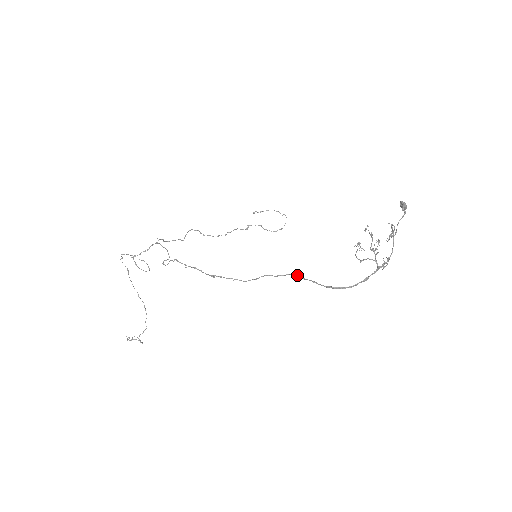
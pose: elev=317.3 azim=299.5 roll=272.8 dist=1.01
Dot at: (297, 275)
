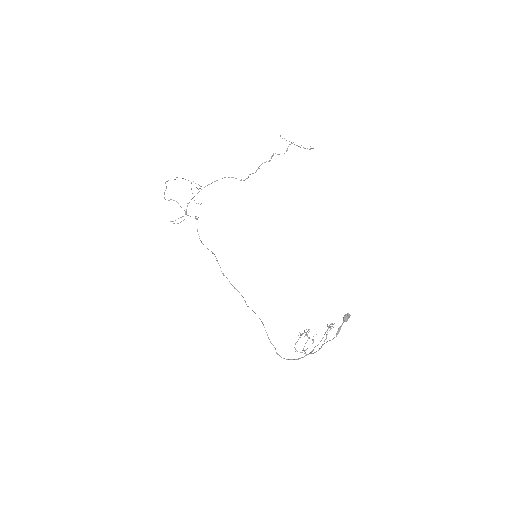
Dot at: (264, 327)
